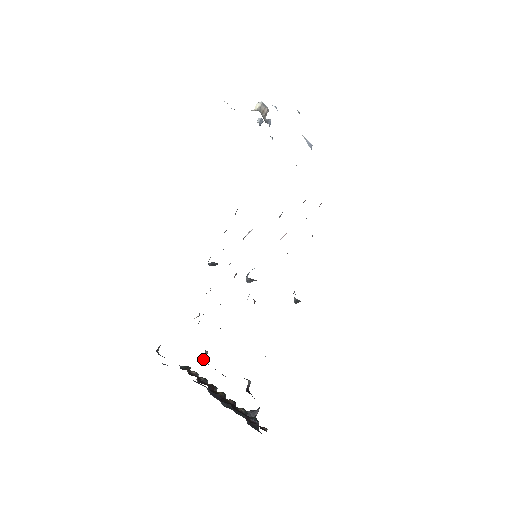
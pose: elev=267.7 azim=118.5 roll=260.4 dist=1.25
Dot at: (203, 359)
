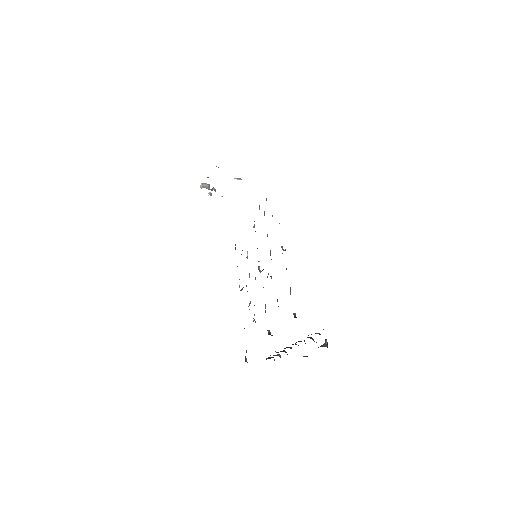
Dot at: occluded
